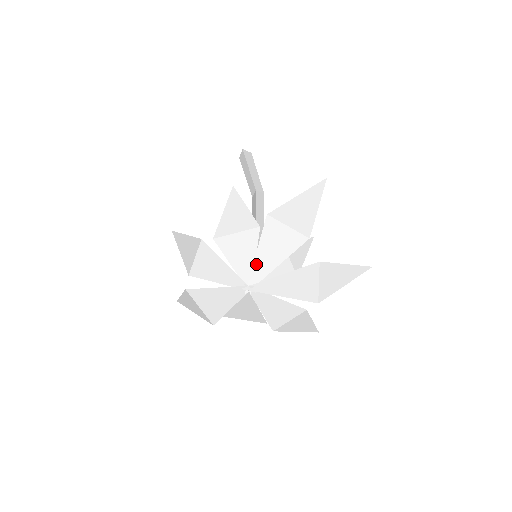
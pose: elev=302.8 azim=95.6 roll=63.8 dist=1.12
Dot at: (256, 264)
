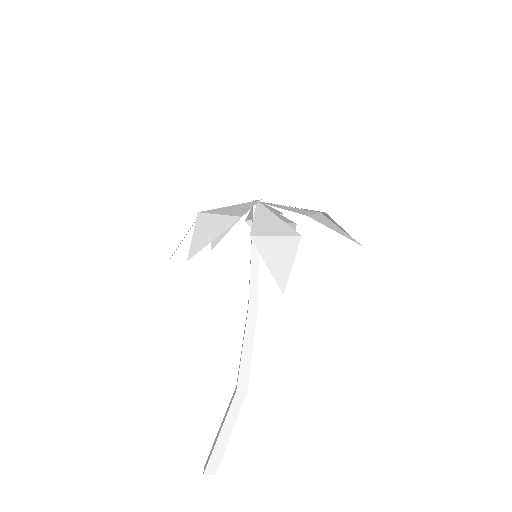
Dot at: occluded
